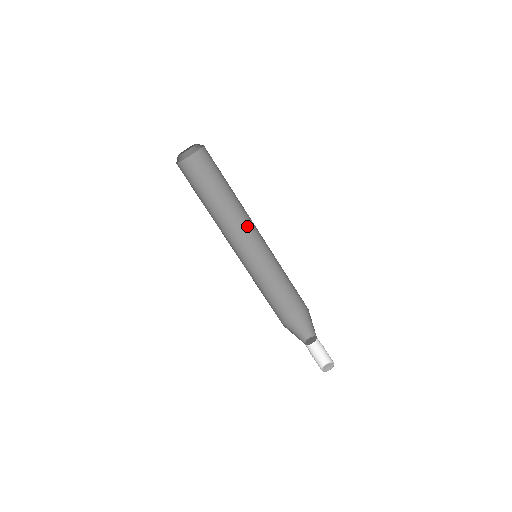
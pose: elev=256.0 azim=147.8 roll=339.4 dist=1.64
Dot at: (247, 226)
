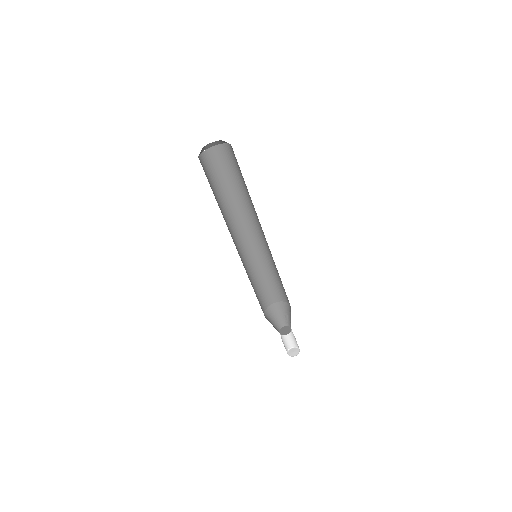
Dot at: (259, 225)
